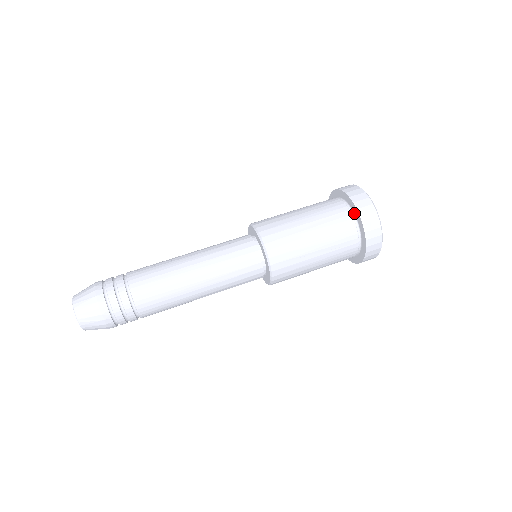
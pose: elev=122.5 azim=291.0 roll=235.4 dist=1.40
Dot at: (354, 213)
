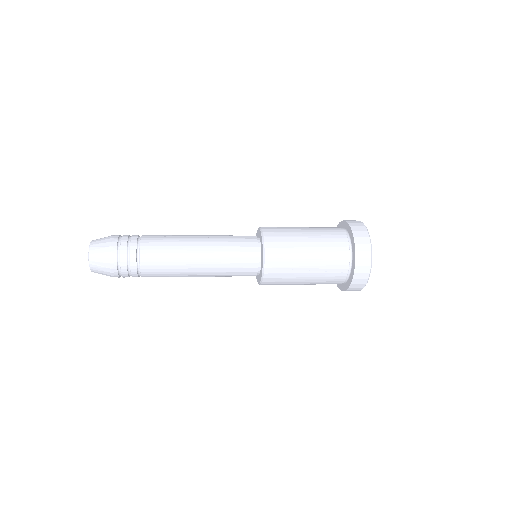
Dot at: (352, 246)
